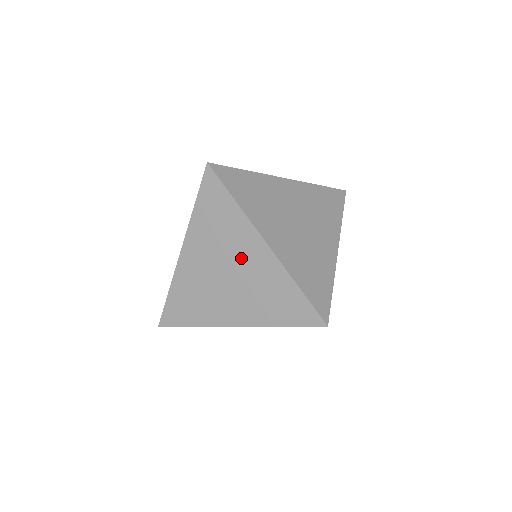
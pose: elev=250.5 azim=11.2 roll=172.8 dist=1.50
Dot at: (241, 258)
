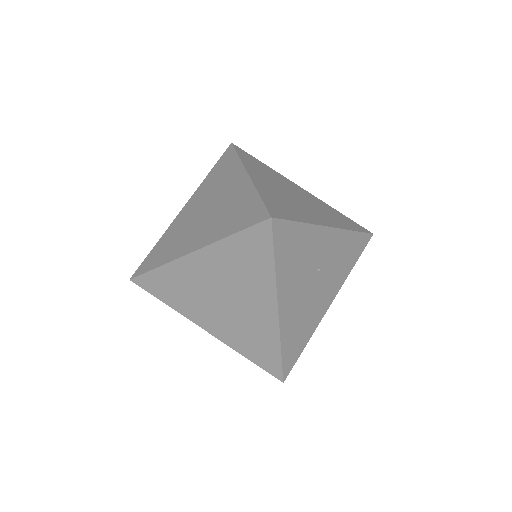
Dot at: (223, 193)
